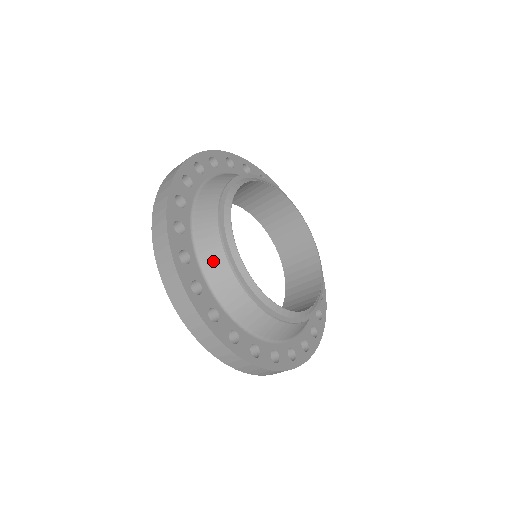
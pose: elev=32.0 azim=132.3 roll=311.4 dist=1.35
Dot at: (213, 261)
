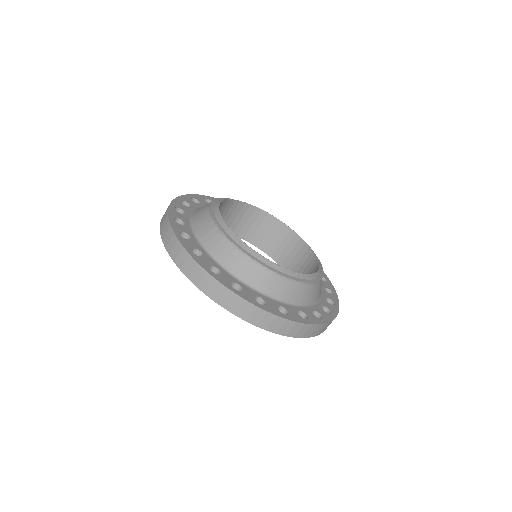
Dot at: (200, 215)
